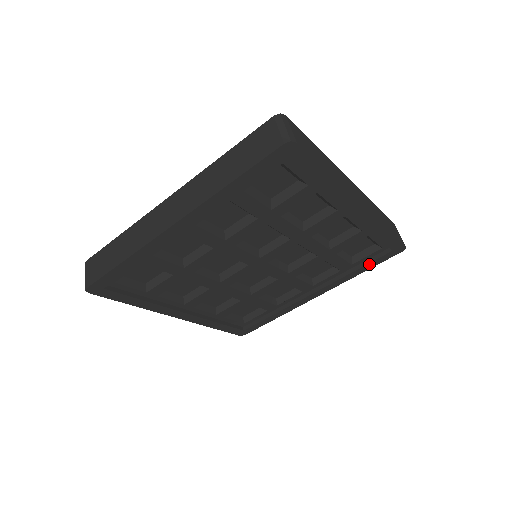
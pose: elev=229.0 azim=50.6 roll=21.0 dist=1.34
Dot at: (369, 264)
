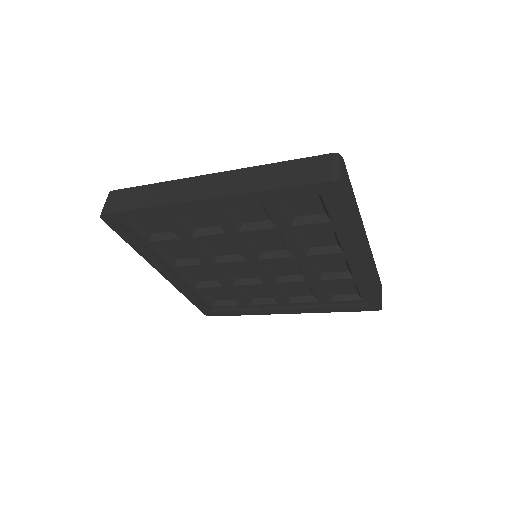
Dot at: (345, 308)
